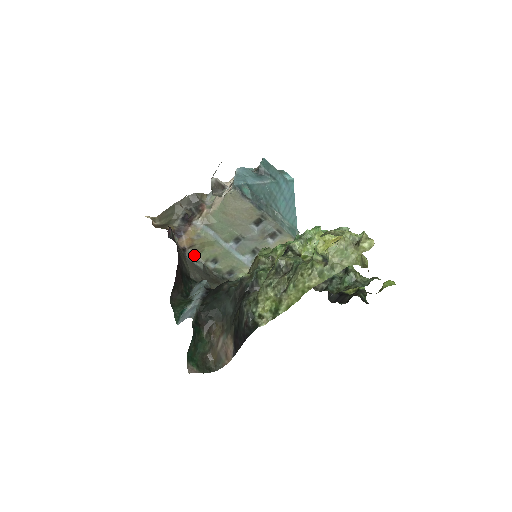
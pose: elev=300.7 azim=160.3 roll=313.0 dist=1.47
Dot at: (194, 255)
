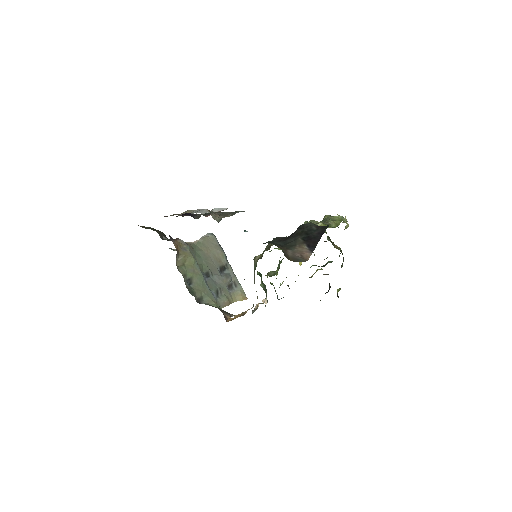
Dot at: occluded
